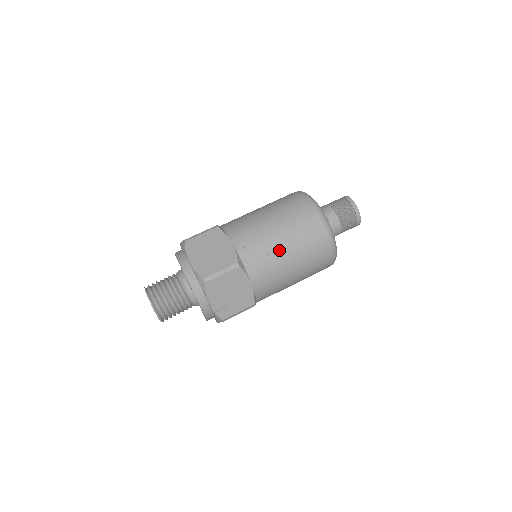
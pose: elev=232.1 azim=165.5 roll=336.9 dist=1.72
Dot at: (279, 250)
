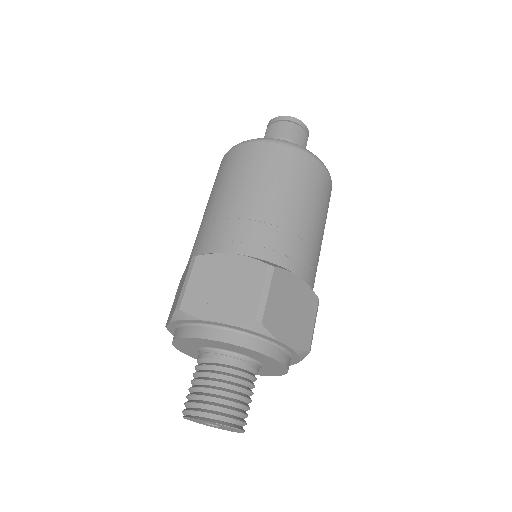
Dot at: occluded
